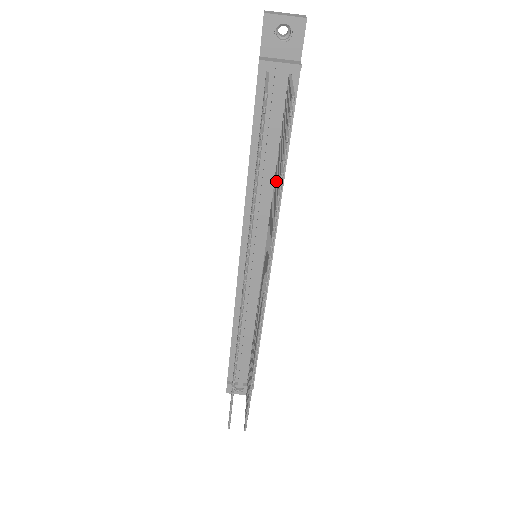
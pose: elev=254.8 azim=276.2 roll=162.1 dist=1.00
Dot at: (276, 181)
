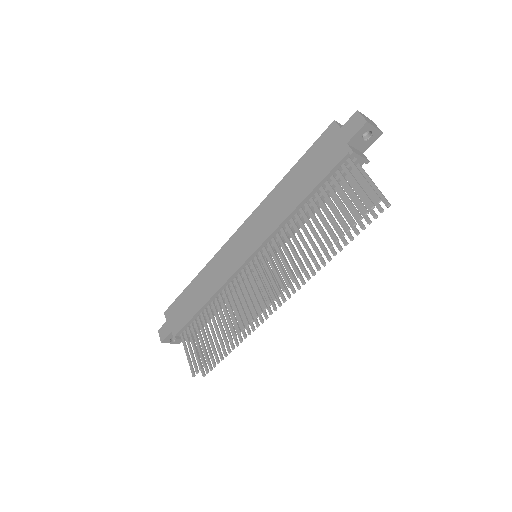
Dot at: occluded
